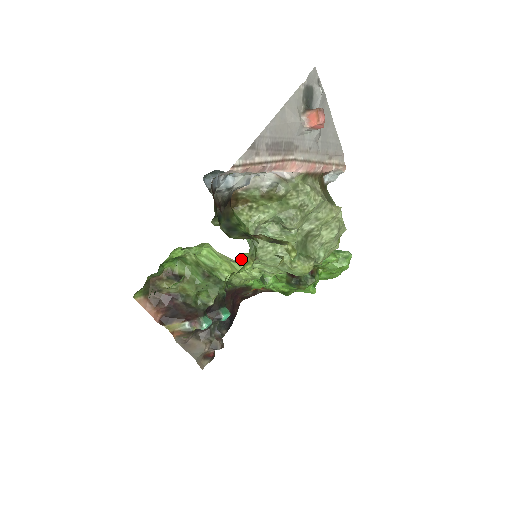
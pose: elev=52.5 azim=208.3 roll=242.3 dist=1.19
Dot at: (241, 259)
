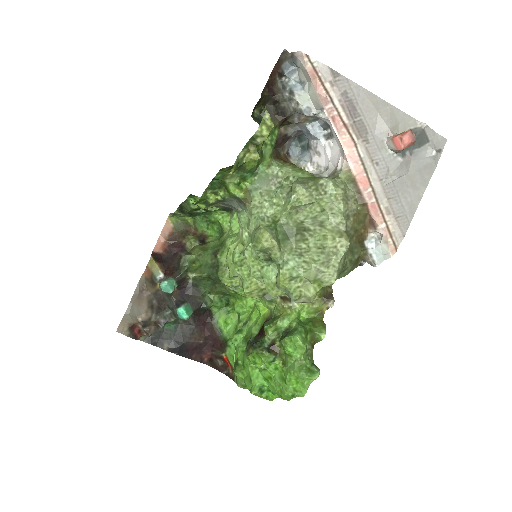
Dot at: occluded
